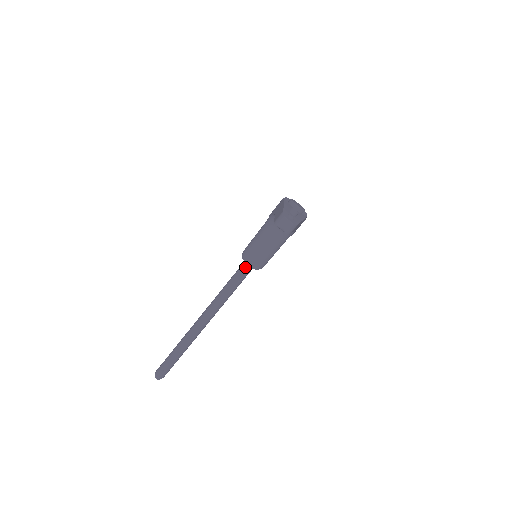
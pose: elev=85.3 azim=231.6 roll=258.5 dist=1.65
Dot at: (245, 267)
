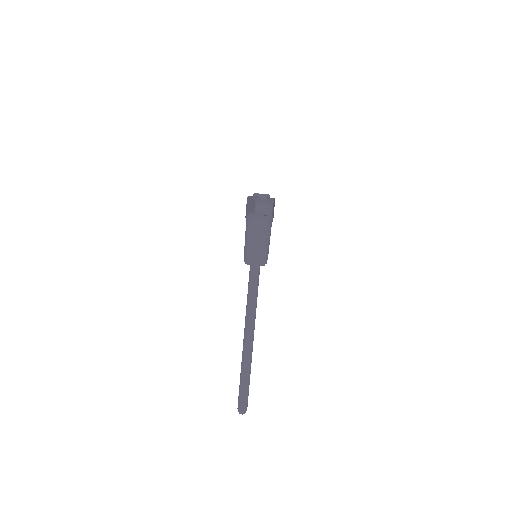
Dot at: (253, 270)
